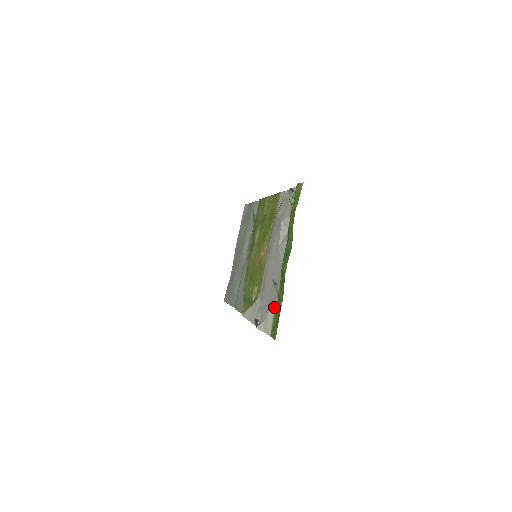
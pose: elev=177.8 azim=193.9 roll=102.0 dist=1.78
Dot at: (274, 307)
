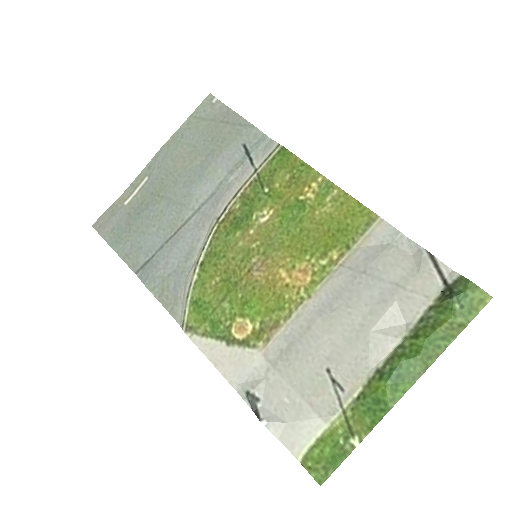
Dot at: (327, 424)
